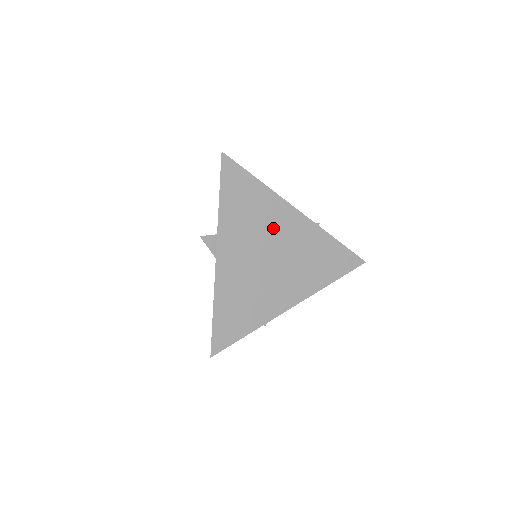
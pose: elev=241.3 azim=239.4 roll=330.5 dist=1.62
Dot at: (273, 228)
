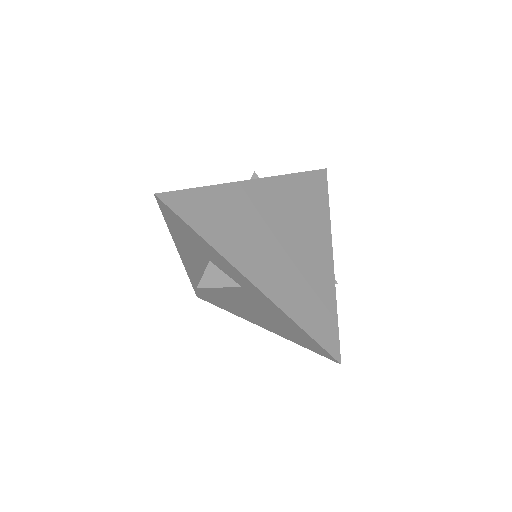
Dot at: (306, 232)
